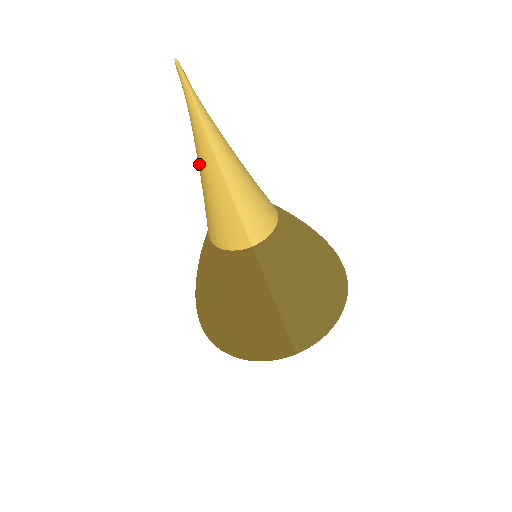
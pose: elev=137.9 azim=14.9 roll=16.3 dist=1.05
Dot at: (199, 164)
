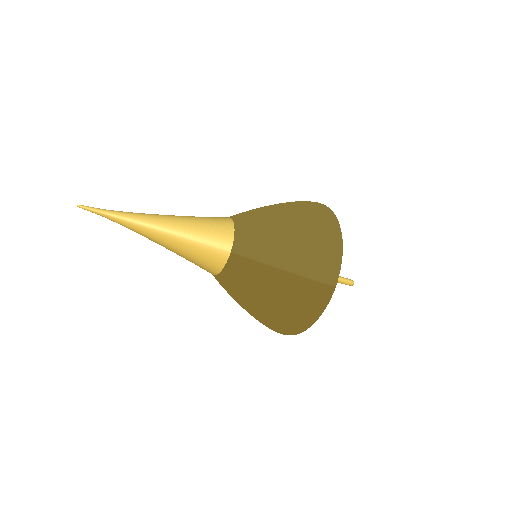
Dot at: occluded
